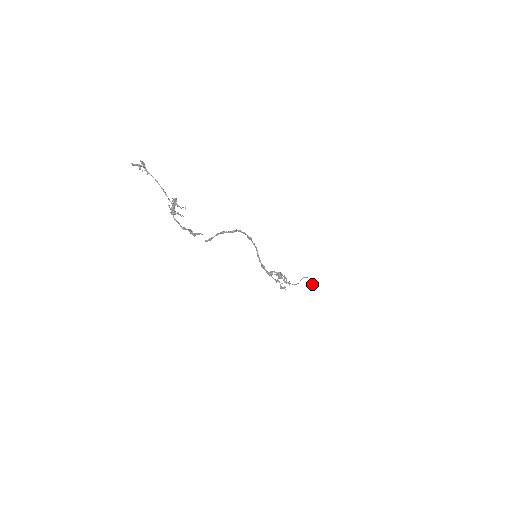
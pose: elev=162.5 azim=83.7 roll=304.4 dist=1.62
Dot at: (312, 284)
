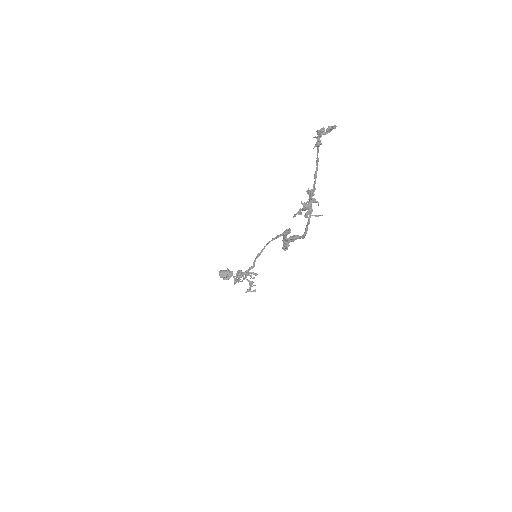
Dot at: (228, 275)
